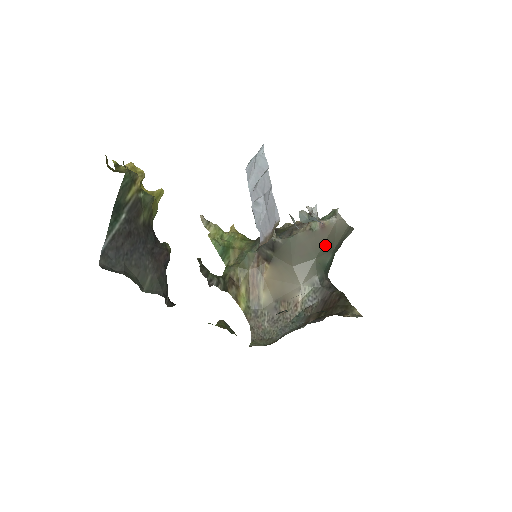
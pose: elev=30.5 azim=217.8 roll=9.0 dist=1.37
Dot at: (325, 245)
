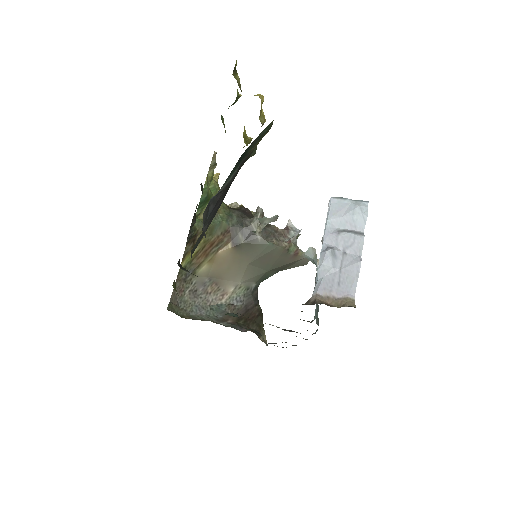
Dot at: (282, 266)
